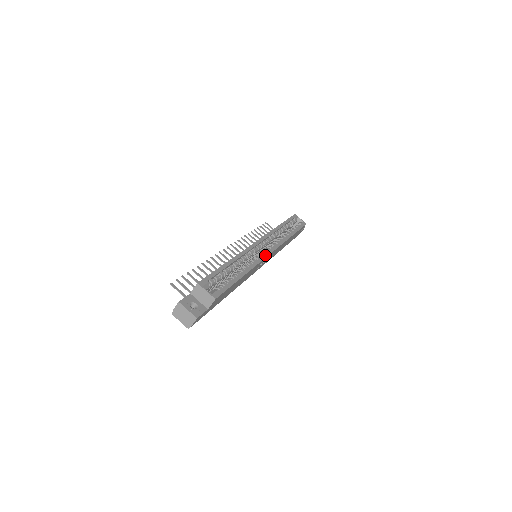
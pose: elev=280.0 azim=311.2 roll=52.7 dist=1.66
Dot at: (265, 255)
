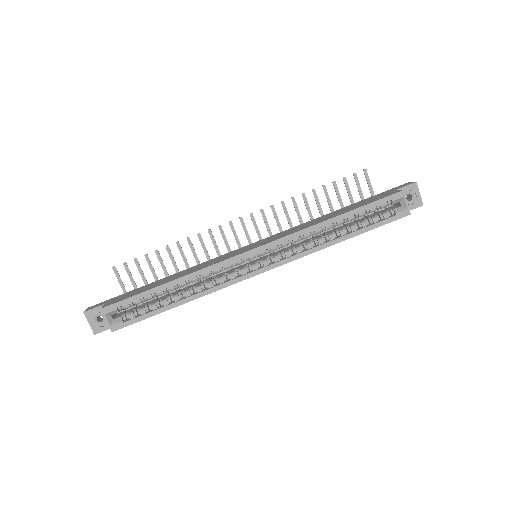
Dot at: (246, 276)
